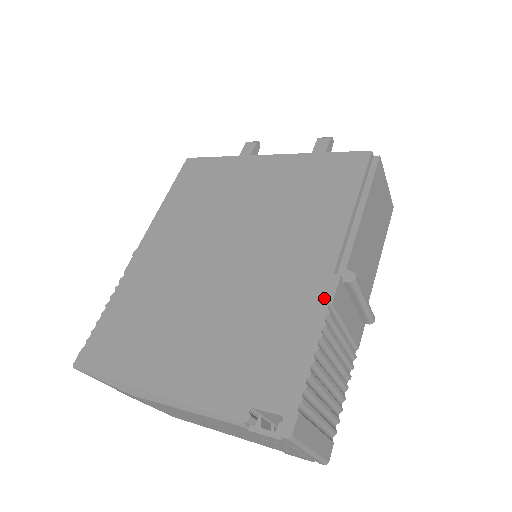
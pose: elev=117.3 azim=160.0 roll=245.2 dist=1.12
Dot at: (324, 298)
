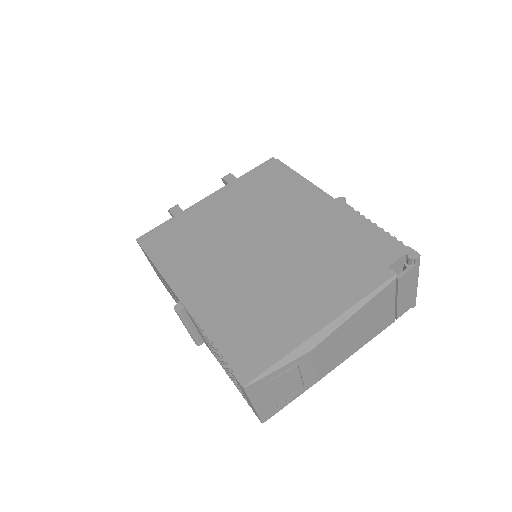
Dot at: (347, 210)
